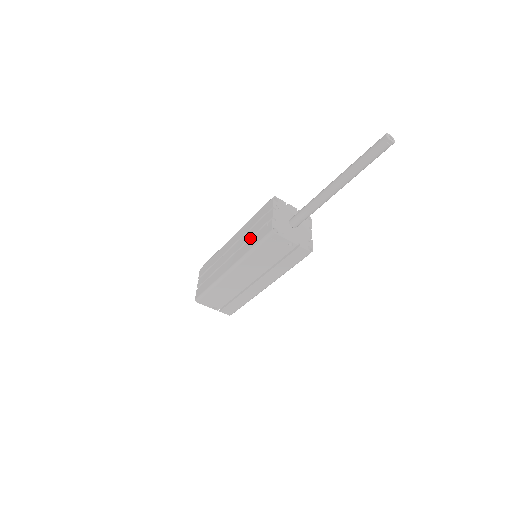
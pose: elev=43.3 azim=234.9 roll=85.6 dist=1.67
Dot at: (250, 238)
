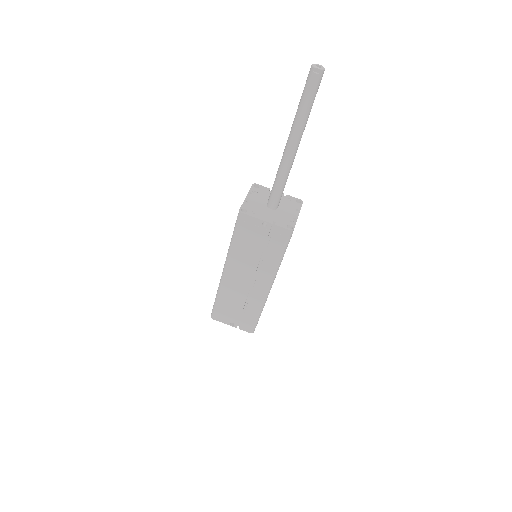
Dot at: occluded
